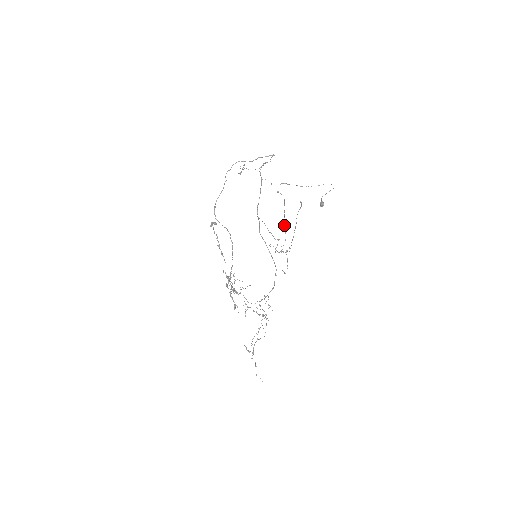
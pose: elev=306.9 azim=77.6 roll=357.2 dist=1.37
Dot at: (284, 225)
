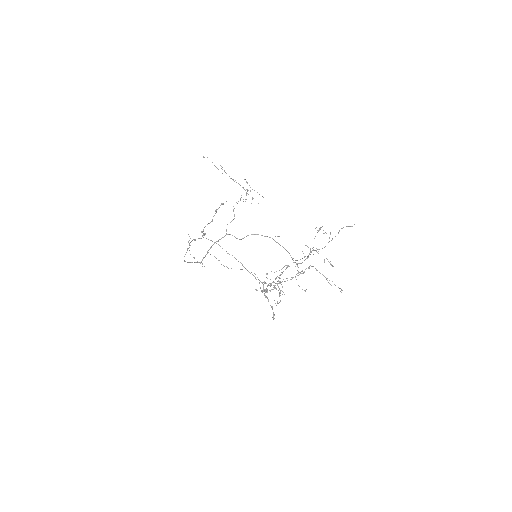
Dot at: occluded
